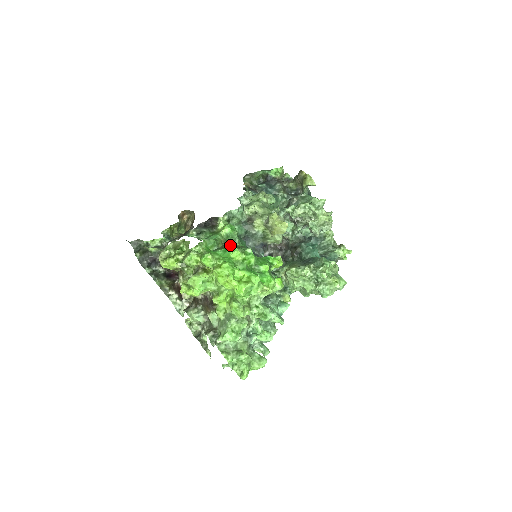
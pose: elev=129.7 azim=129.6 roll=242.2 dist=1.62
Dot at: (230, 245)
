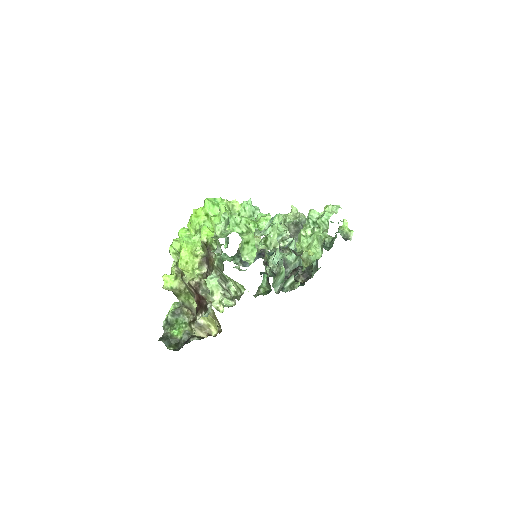
Dot at: occluded
